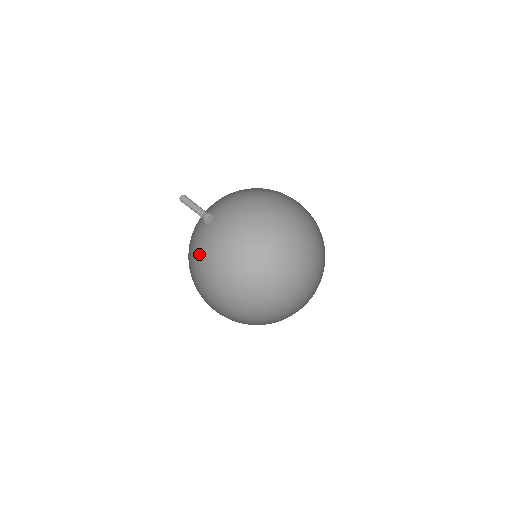
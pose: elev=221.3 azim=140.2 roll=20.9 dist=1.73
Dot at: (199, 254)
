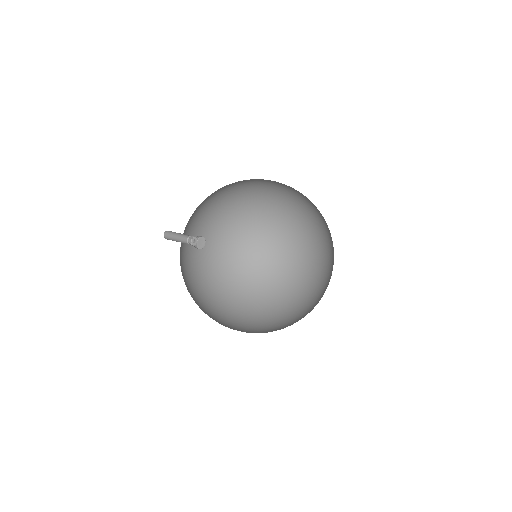
Dot at: (211, 201)
